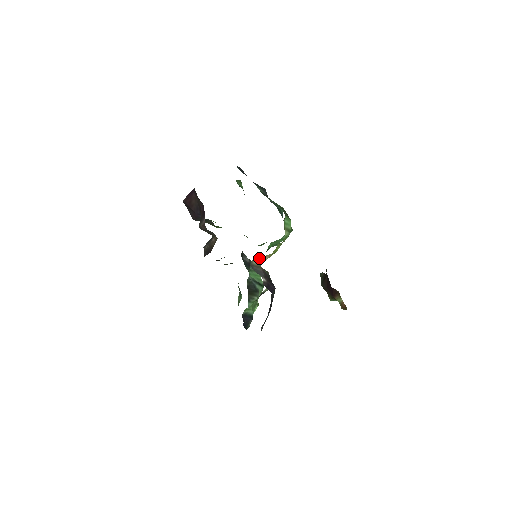
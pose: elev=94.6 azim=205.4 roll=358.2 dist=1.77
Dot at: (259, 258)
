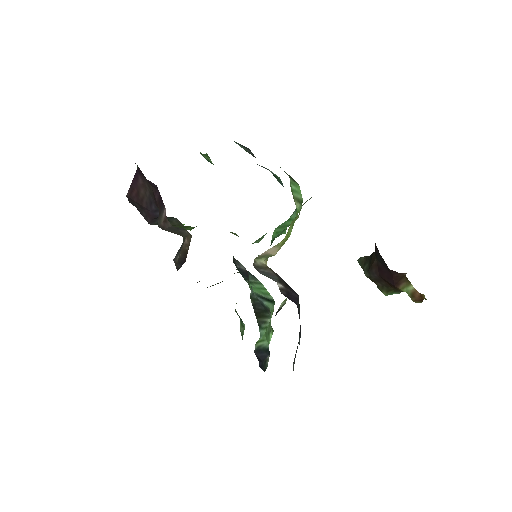
Dot at: (264, 253)
